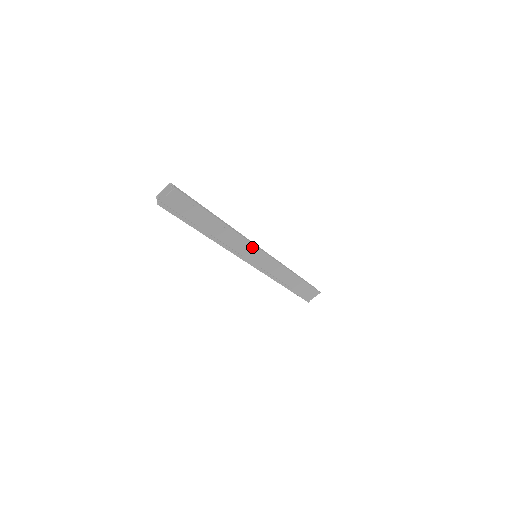
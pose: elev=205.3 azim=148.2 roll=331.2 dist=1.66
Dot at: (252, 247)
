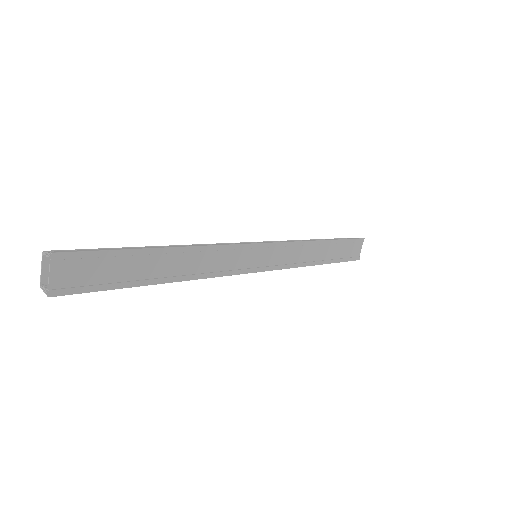
Dot at: (241, 249)
